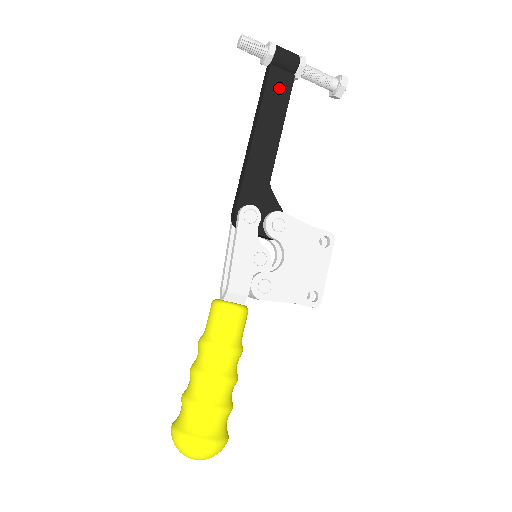
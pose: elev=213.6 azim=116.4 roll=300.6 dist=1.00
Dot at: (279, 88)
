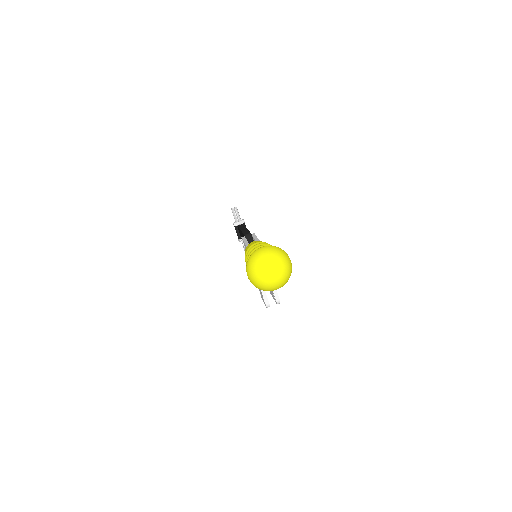
Dot at: occluded
